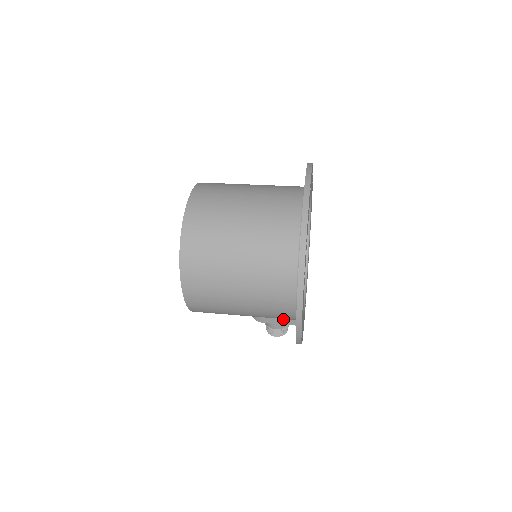
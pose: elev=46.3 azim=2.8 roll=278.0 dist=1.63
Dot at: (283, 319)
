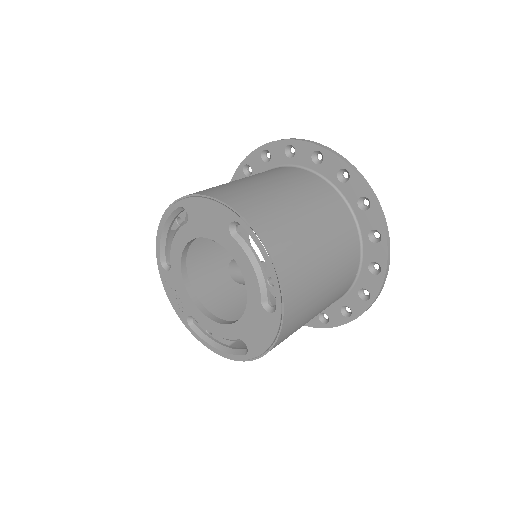
Dot at: occluded
